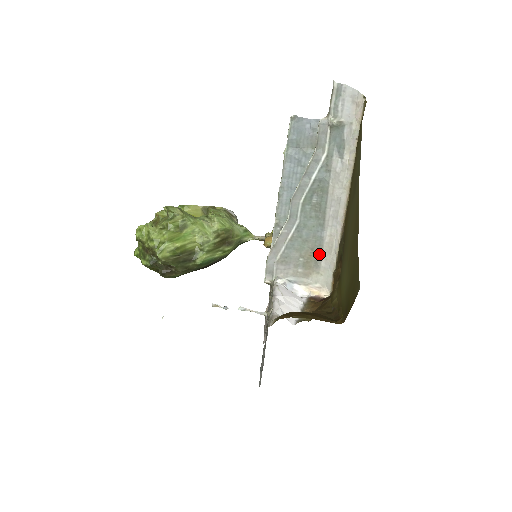
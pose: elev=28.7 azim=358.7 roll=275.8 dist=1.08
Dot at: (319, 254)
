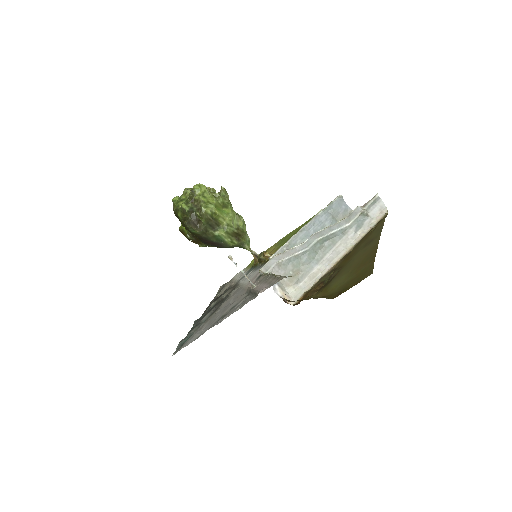
Dot at: (303, 276)
